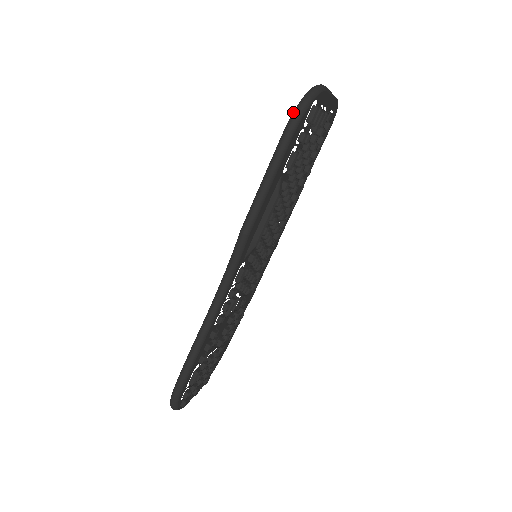
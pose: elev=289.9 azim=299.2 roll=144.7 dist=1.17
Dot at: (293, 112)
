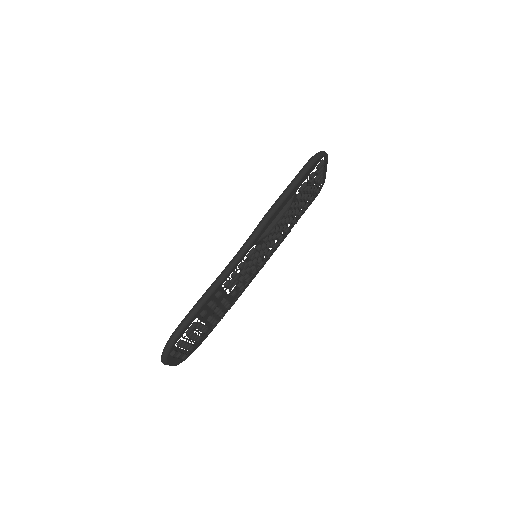
Dot at: (313, 156)
